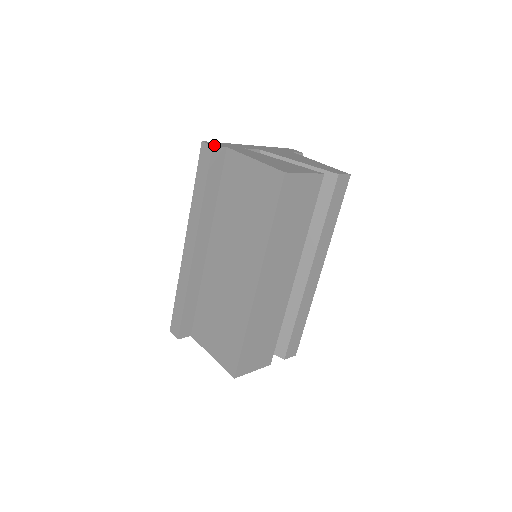
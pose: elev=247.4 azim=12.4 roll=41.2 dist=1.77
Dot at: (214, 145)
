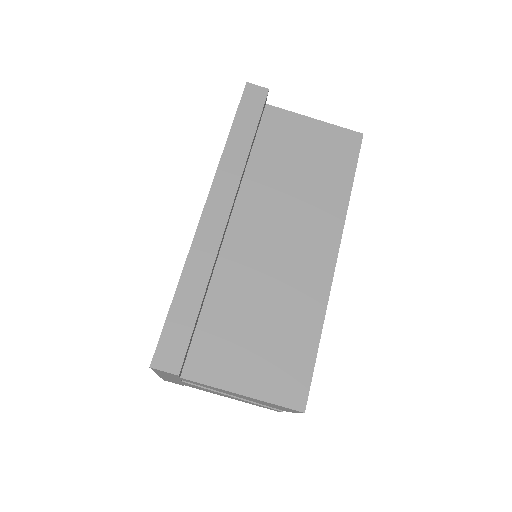
Dot at: (265, 91)
